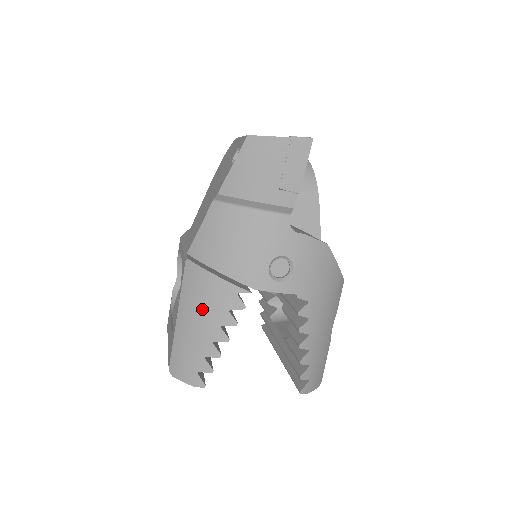
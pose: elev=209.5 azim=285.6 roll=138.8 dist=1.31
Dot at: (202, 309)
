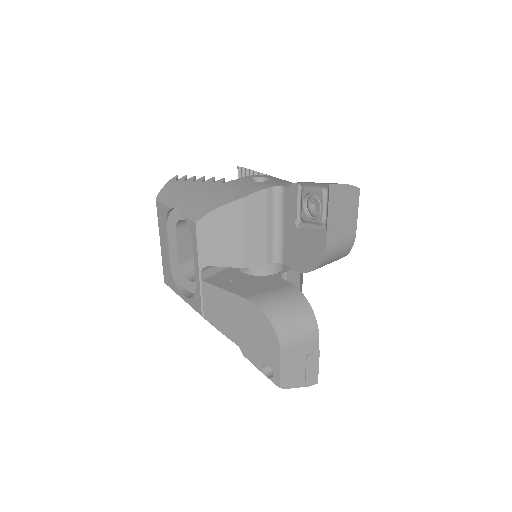
Dot at: occluded
